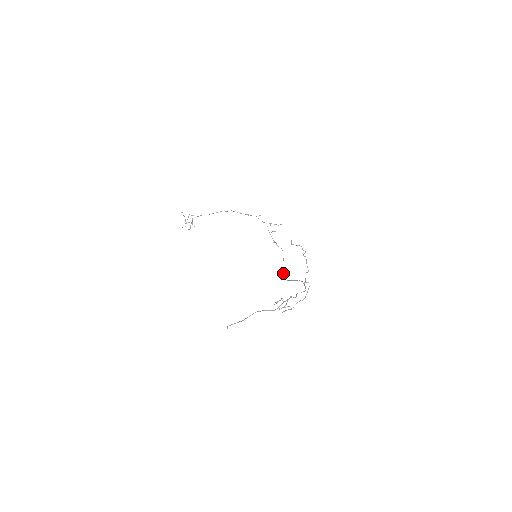
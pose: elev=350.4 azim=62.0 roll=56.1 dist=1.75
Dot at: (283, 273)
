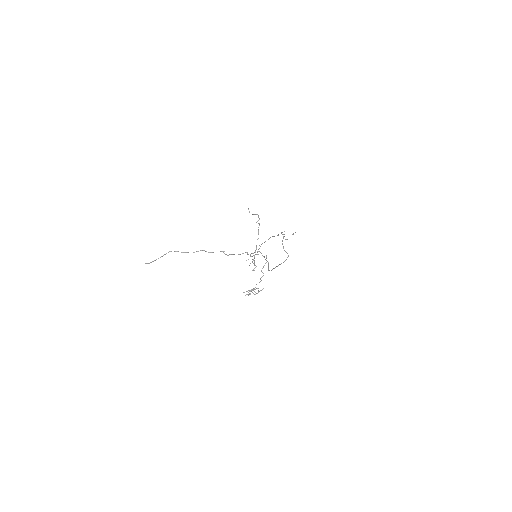
Dot at: (272, 269)
